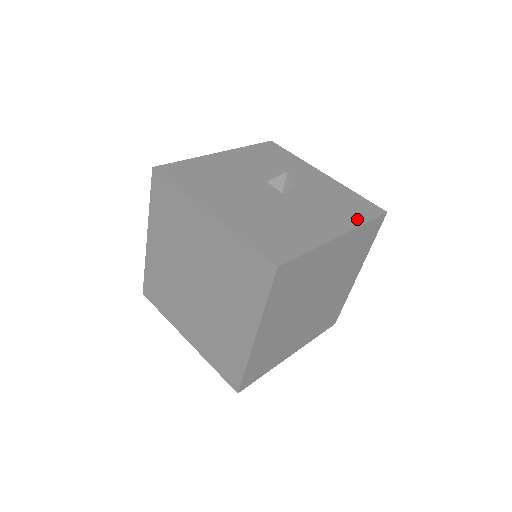
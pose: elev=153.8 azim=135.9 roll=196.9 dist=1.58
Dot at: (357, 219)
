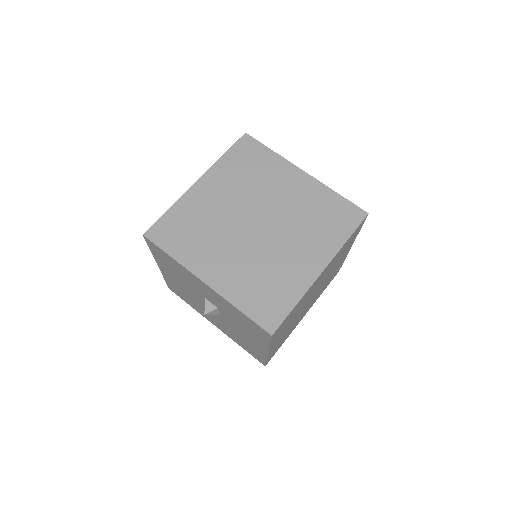
Dot at: occluded
